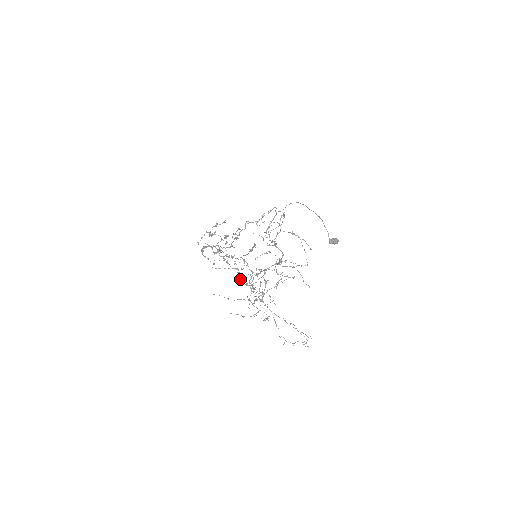
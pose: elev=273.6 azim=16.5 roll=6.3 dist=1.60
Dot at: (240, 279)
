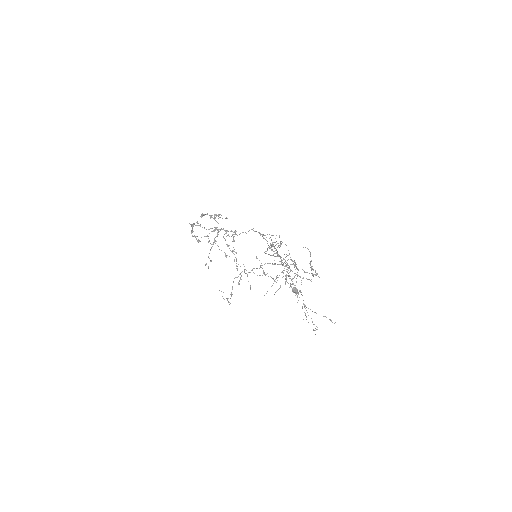
Dot at: occluded
